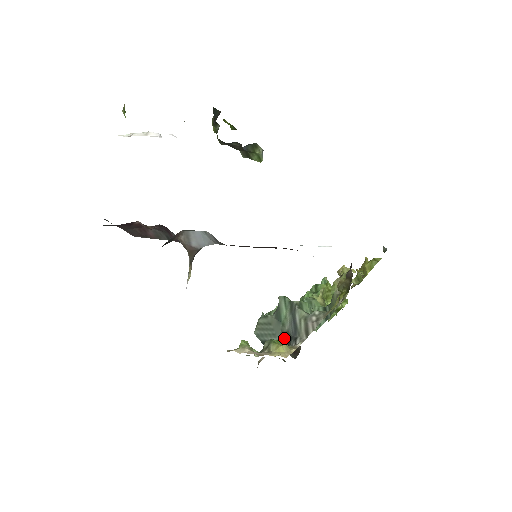
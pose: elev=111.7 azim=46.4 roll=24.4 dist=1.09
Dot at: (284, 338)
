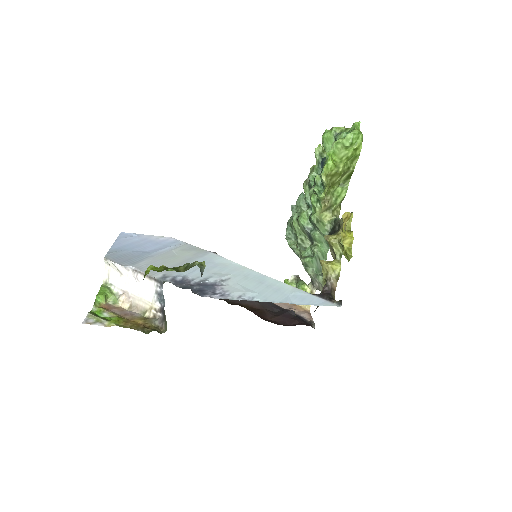
Dot at: occluded
